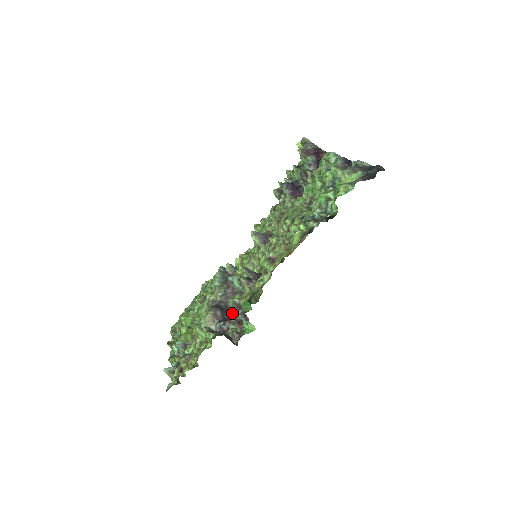
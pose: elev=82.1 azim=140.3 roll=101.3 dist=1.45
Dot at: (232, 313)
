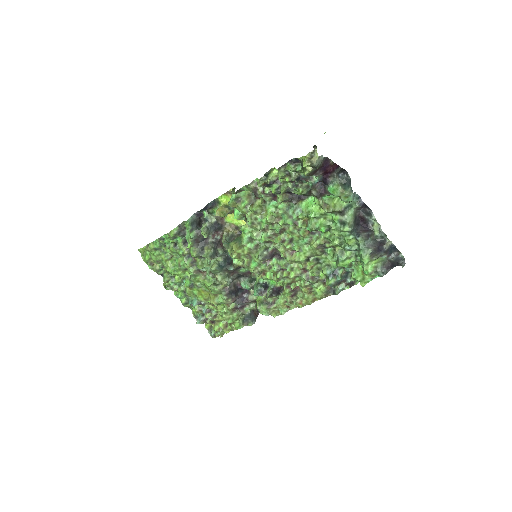
Dot at: (241, 288)
